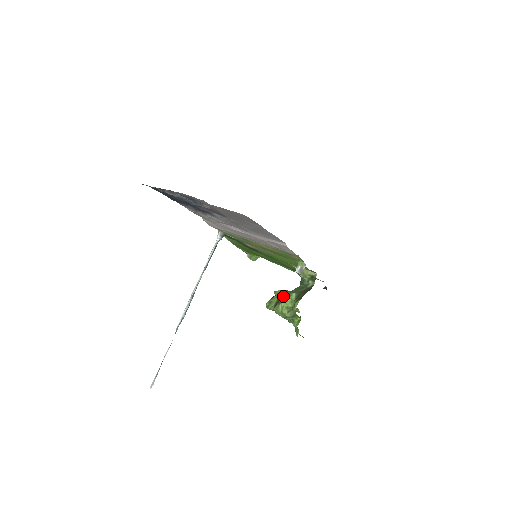
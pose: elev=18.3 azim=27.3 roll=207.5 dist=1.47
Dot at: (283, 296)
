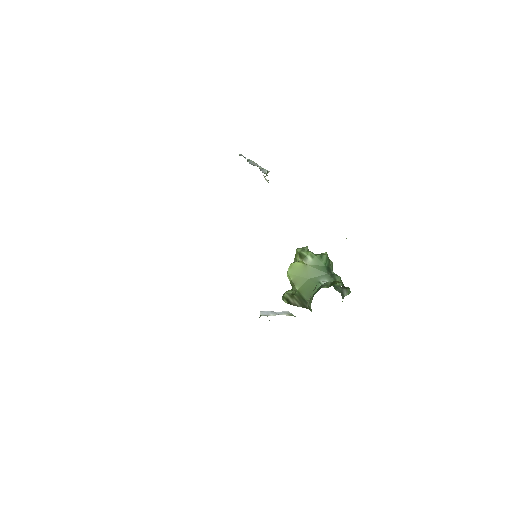
Dot at: (293, 276)
